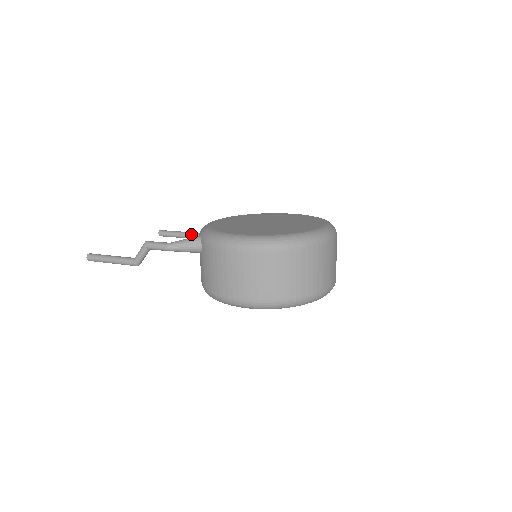
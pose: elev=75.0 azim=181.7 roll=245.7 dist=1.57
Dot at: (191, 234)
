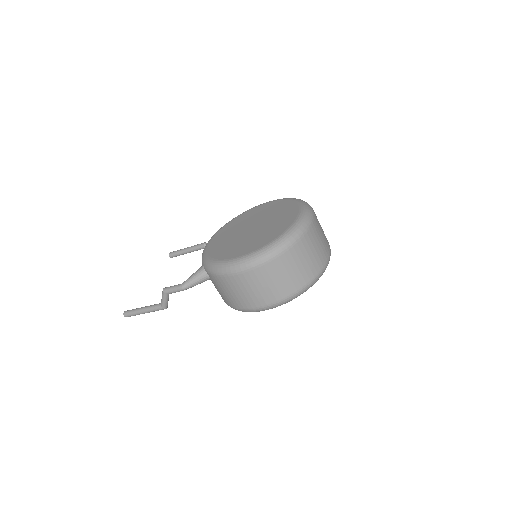
Dot at: (196, 247)
